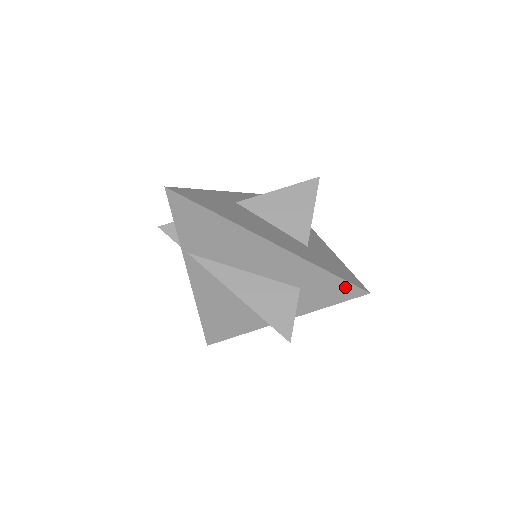
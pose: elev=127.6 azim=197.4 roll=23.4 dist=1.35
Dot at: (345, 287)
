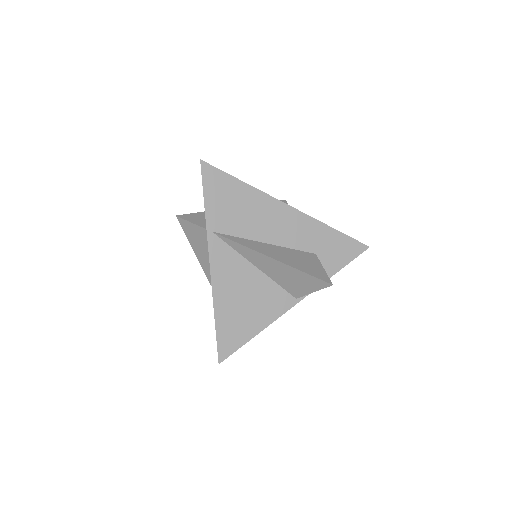
Dot at: (351, 245)
